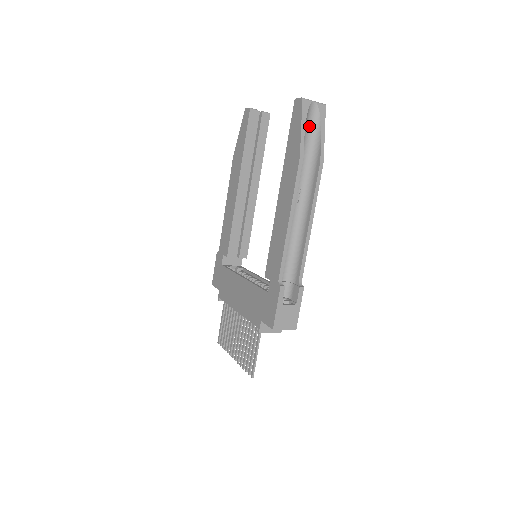
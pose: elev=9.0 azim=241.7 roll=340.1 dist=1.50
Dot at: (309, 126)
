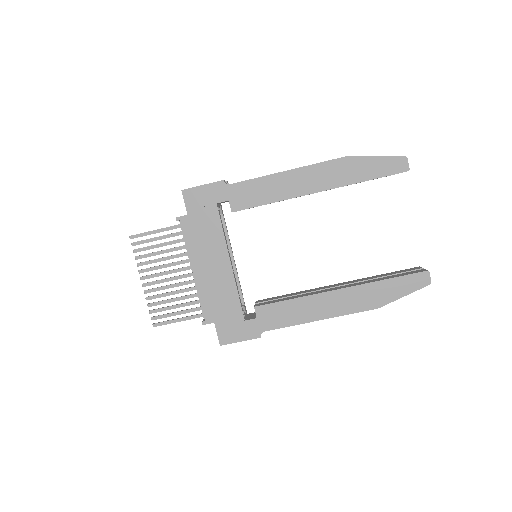
Dot at: occluded
